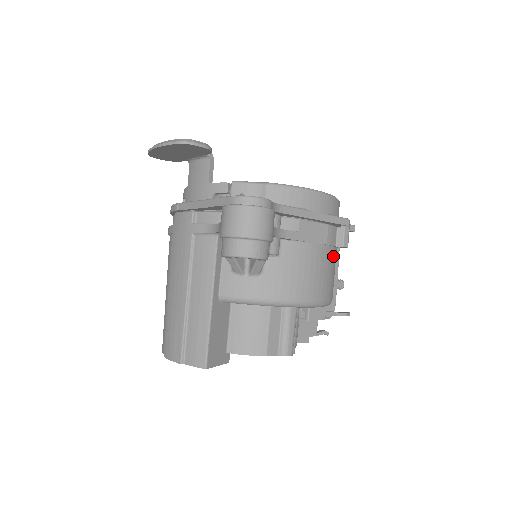
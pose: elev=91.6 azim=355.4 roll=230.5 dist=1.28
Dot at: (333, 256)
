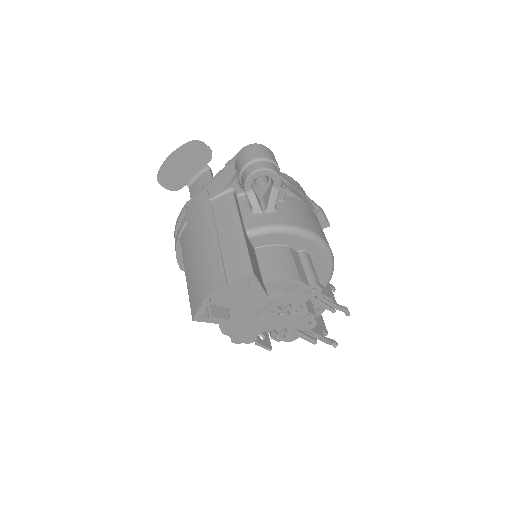
Dot at: occluded
